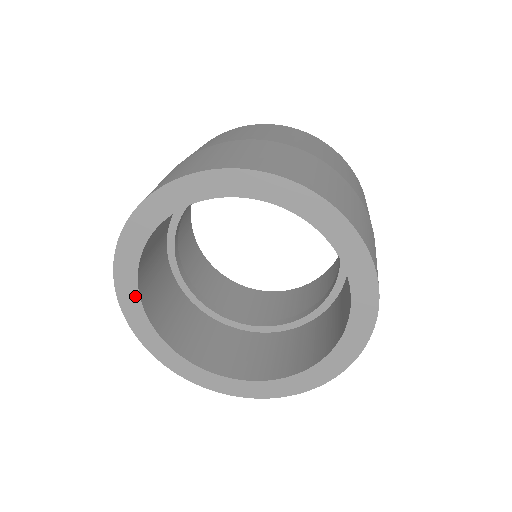
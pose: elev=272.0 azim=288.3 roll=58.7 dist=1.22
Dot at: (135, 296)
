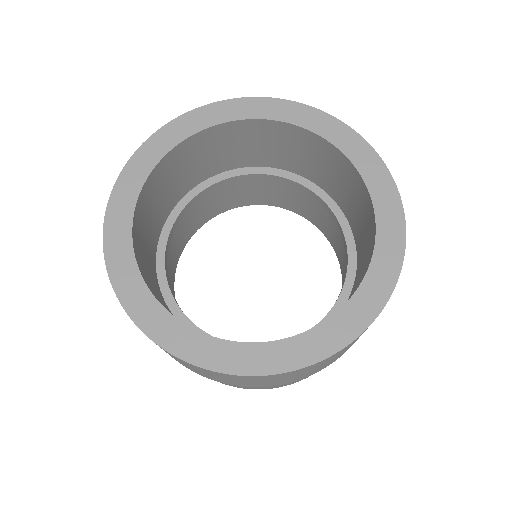
Dot at: (134, 275)
